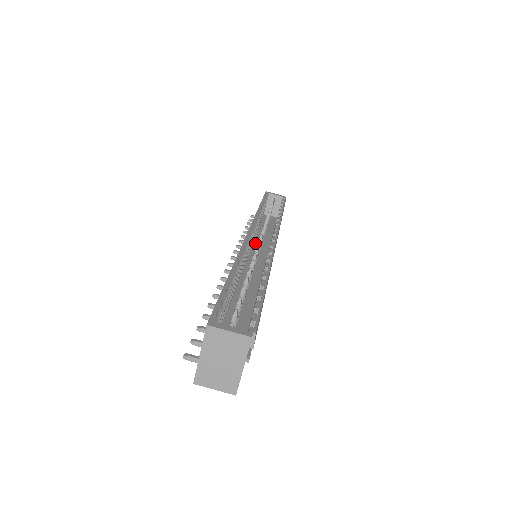
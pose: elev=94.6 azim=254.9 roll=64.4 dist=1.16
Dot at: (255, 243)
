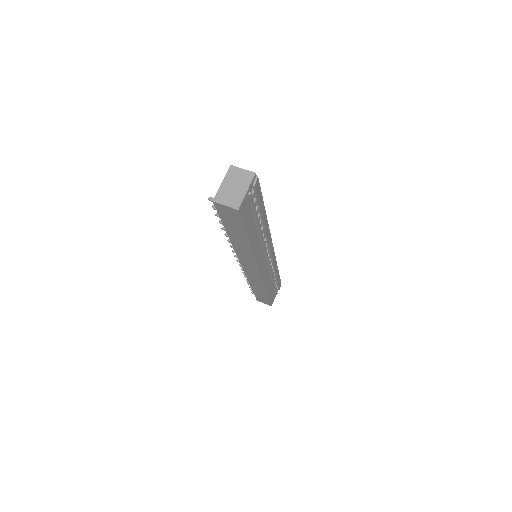
Dot at: occluded
